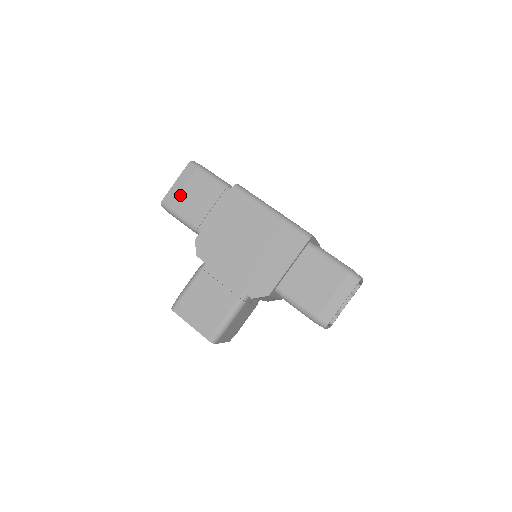
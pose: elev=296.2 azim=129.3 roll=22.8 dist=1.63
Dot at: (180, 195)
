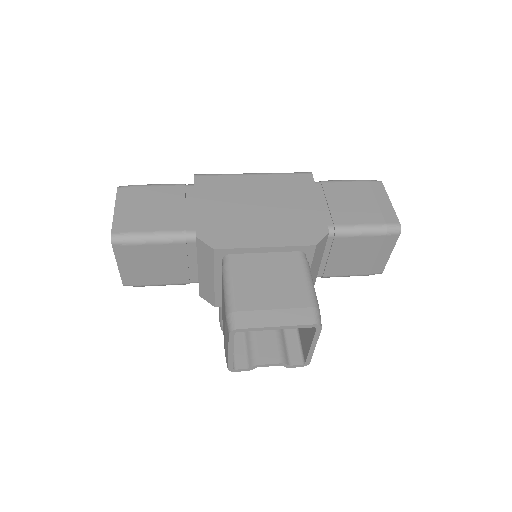
Dot at: (133, 216)
